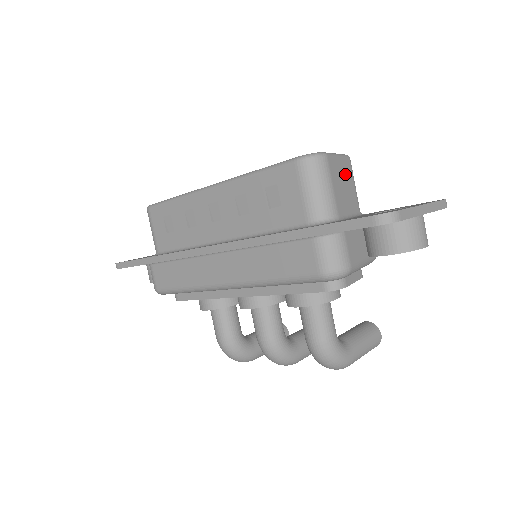
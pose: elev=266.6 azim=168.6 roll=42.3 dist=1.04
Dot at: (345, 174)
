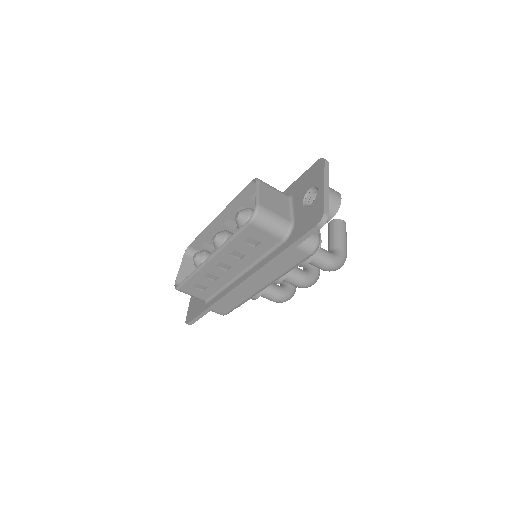
Dot at: (269, 194)
